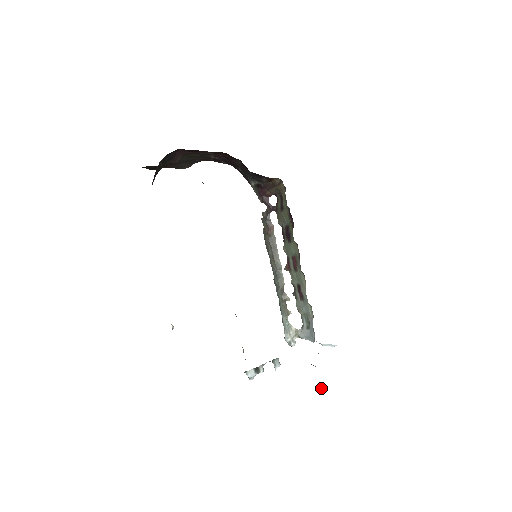
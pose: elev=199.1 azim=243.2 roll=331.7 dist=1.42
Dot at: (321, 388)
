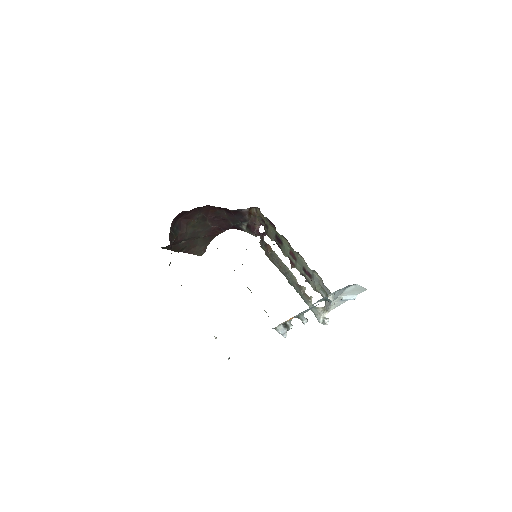
Dot at: (331, 296)
